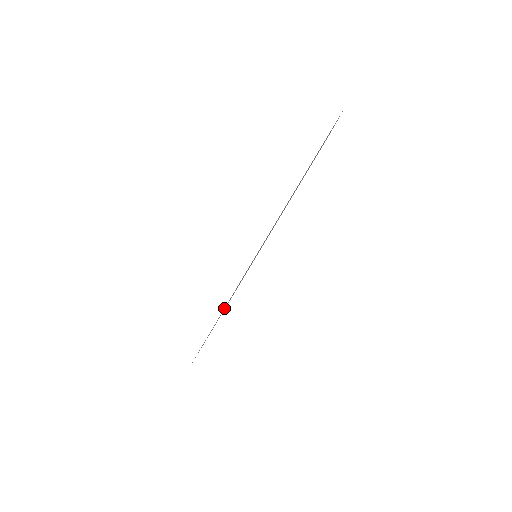
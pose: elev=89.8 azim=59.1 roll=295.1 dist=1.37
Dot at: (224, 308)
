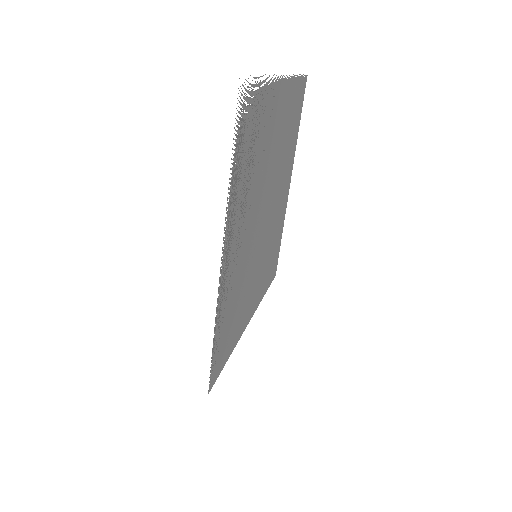
Dot at: (239, 322)
